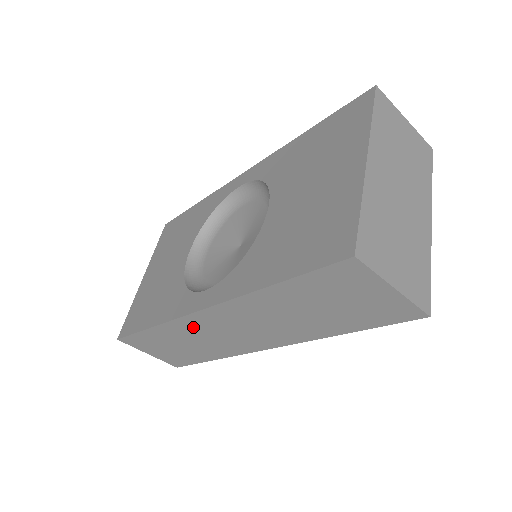
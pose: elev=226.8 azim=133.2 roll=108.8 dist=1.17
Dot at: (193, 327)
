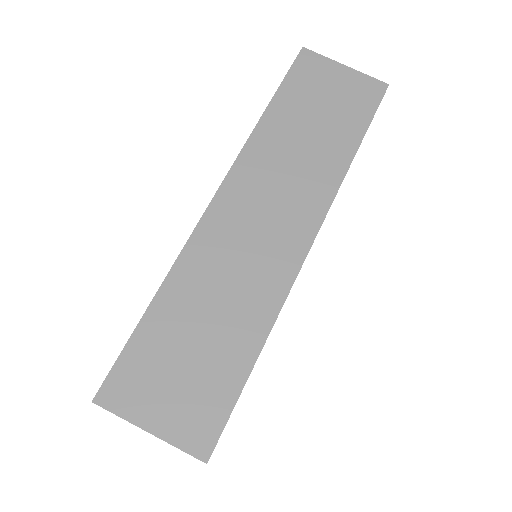
Dot at: (213, 247)
